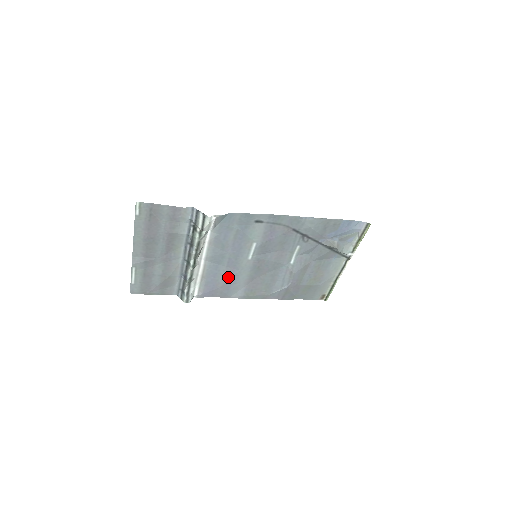
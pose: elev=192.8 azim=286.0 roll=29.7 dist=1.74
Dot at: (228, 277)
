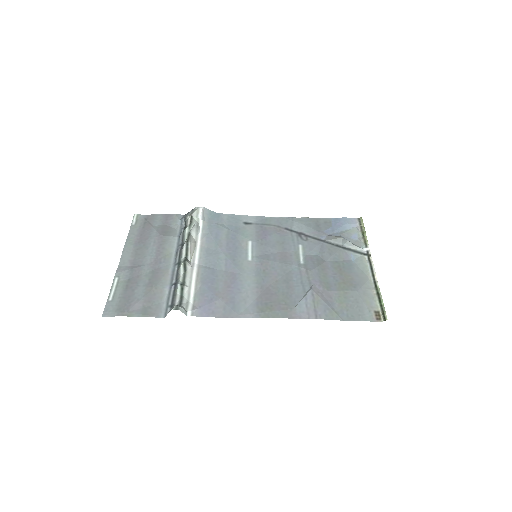
Dot at: (229, 284)
